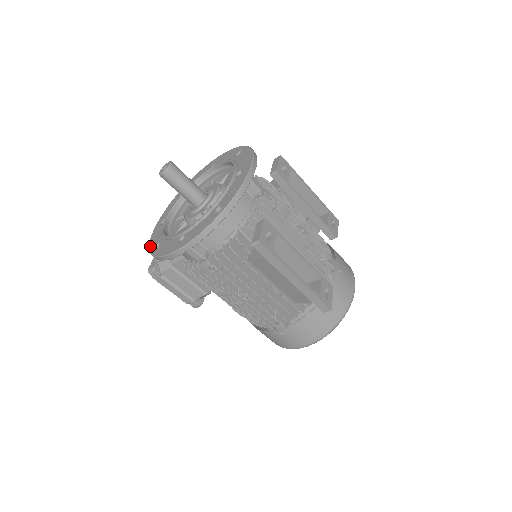
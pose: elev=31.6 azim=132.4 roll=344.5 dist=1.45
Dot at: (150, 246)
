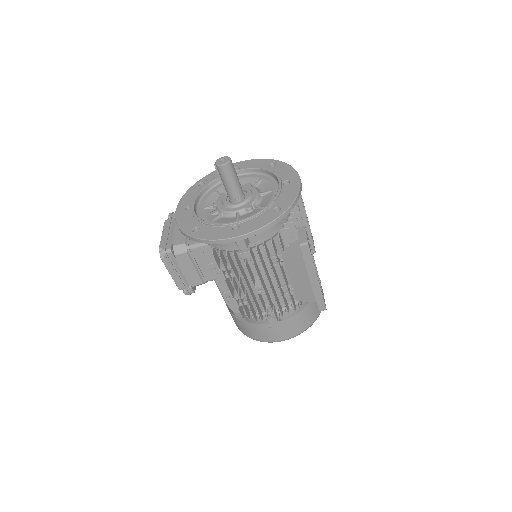
Dot at: (183, 228)
